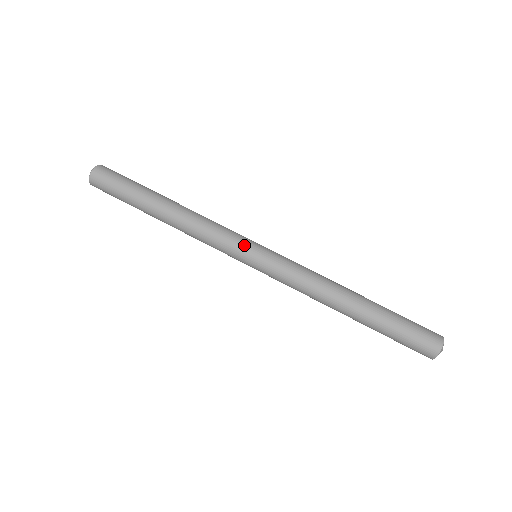
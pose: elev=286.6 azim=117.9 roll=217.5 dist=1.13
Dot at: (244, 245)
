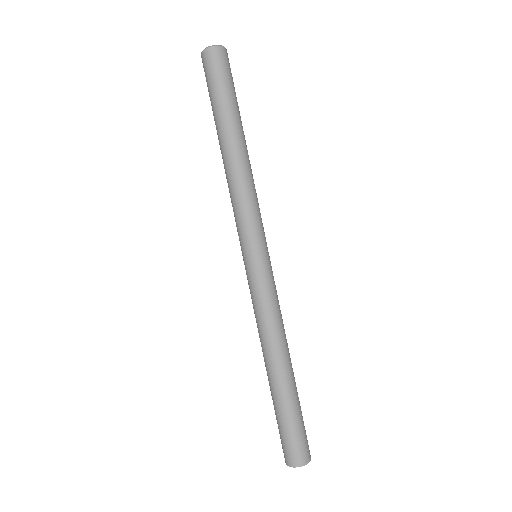
Dot at: (257, 240)
